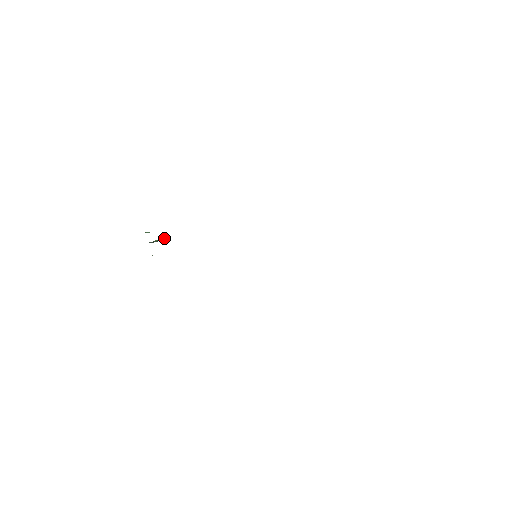
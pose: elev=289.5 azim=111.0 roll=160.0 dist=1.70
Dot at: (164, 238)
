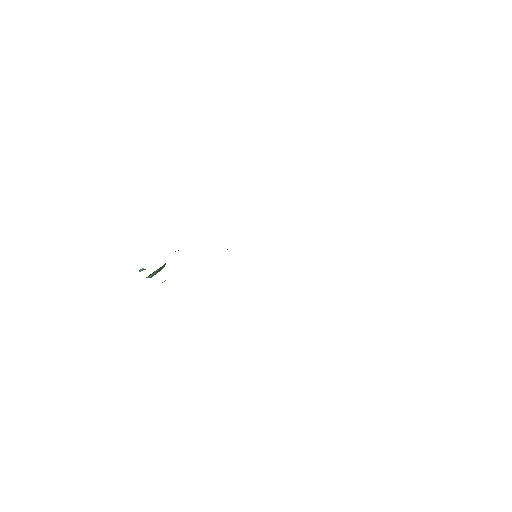
Dot at: (162, 268)
